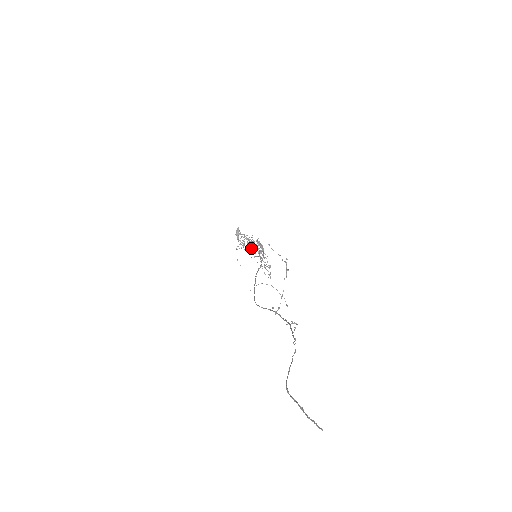
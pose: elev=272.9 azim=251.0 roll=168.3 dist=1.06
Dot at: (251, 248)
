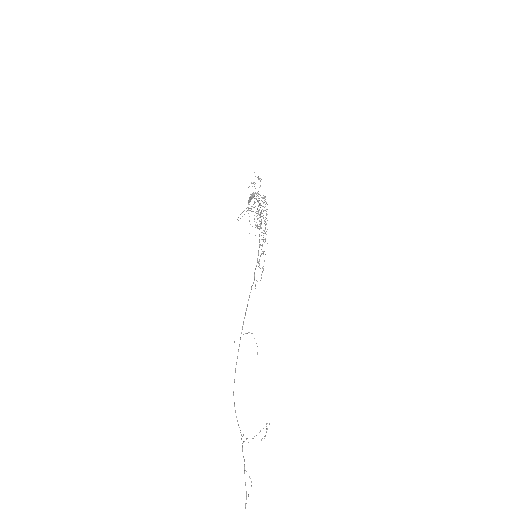
Dot at: (257, 213)
